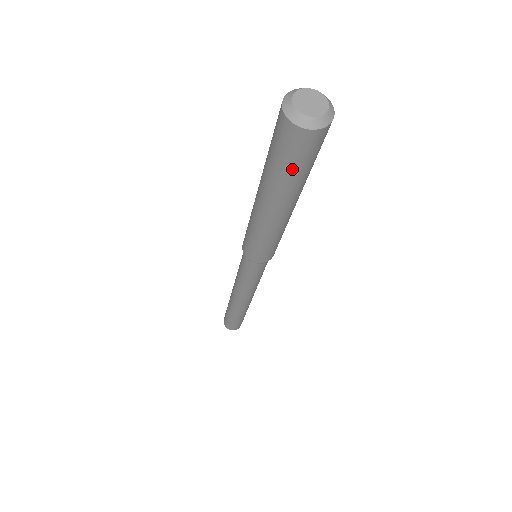
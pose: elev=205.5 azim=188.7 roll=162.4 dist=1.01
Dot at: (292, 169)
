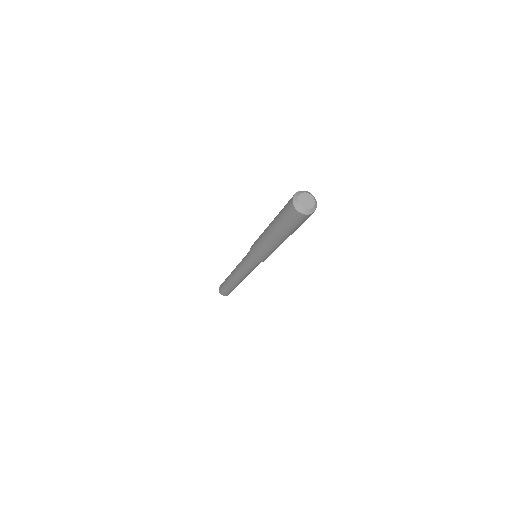
Dot at: (286, 223)
